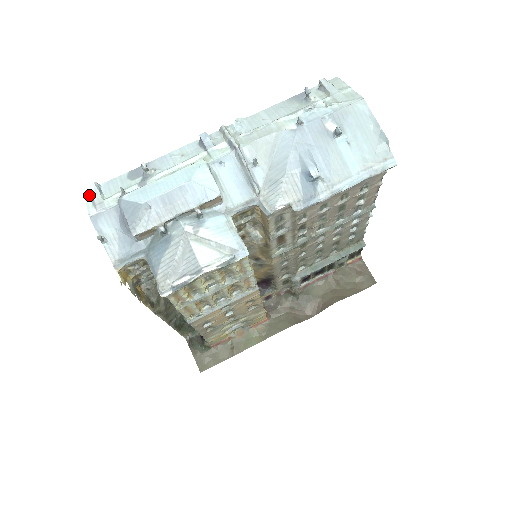
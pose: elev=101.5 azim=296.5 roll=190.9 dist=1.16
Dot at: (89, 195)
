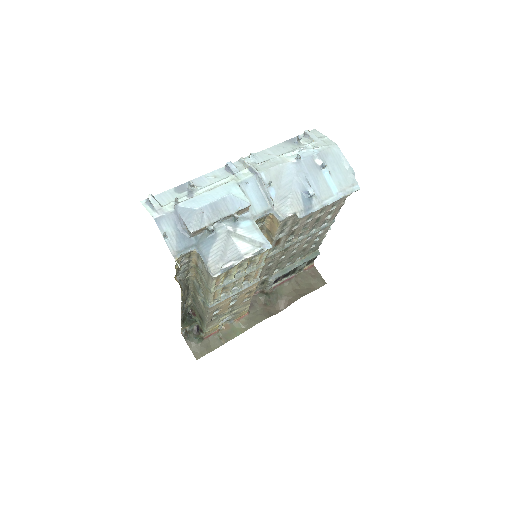
Dot at: (146, 204)
